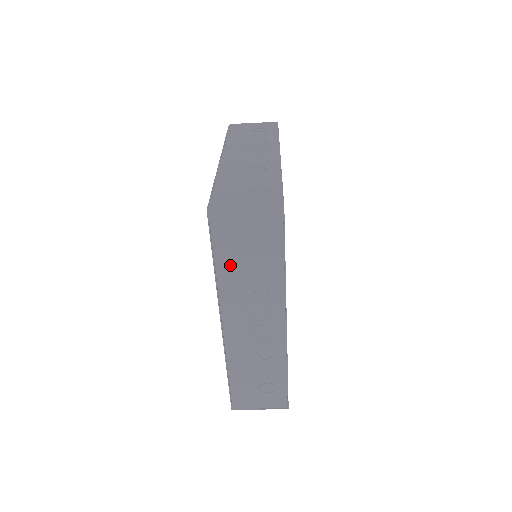
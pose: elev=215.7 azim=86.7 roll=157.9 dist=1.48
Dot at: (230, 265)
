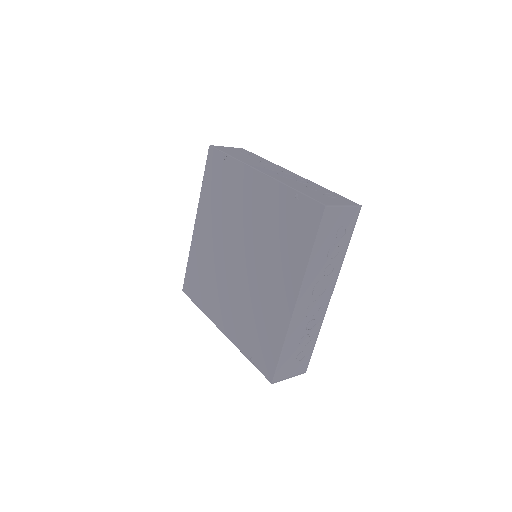
Dot at: (320, 250)
